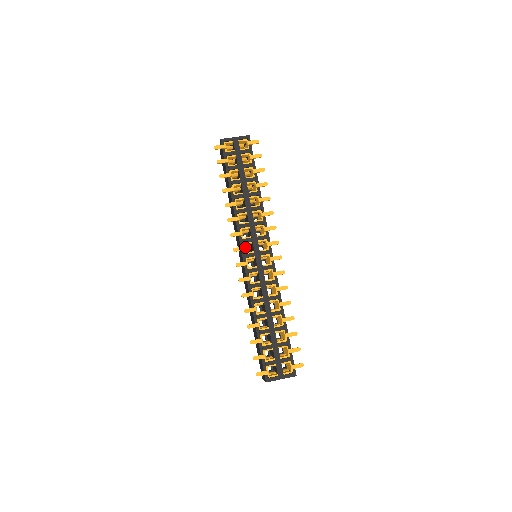
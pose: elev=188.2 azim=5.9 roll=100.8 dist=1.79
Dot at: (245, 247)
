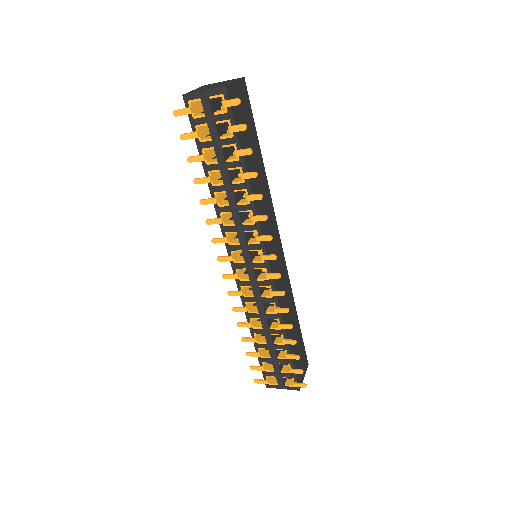
Dot at: occluded
